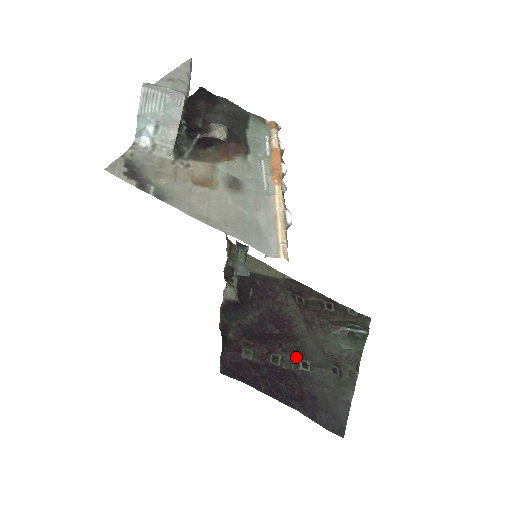
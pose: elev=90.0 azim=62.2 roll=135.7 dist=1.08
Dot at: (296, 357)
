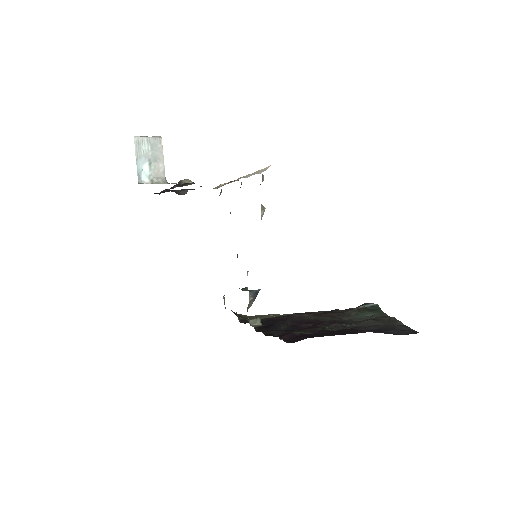
Dot at: (338, 323)
